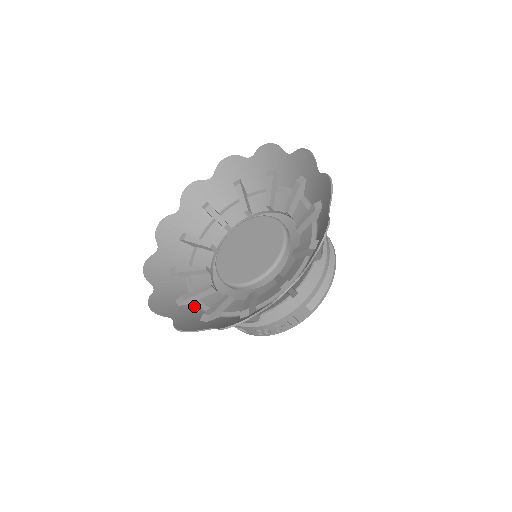
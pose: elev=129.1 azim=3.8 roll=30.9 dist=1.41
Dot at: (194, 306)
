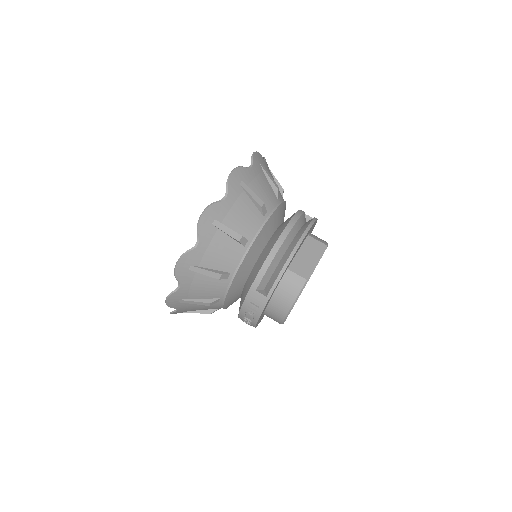
Dot at: occluded
